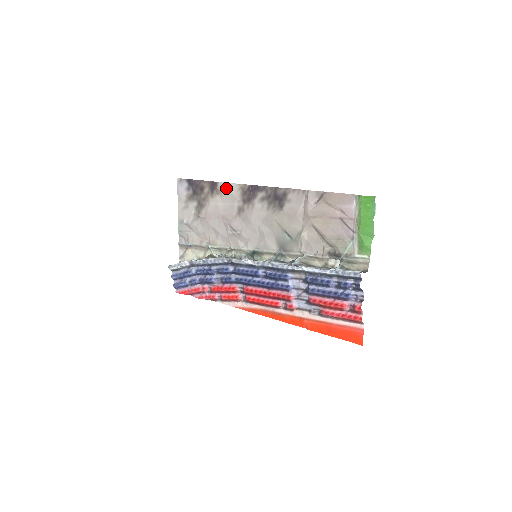
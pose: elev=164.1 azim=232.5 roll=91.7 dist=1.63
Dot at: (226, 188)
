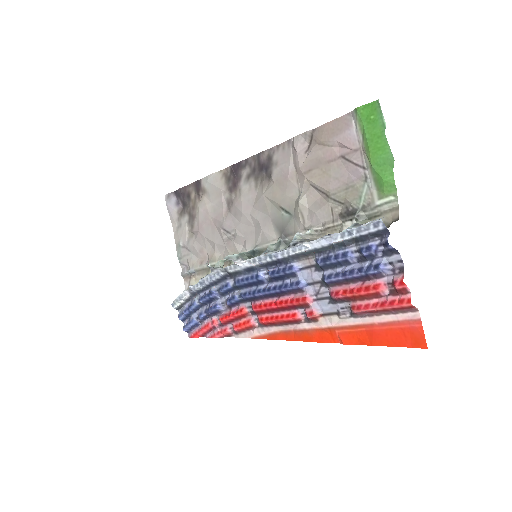
Dot at: (209, 182)
